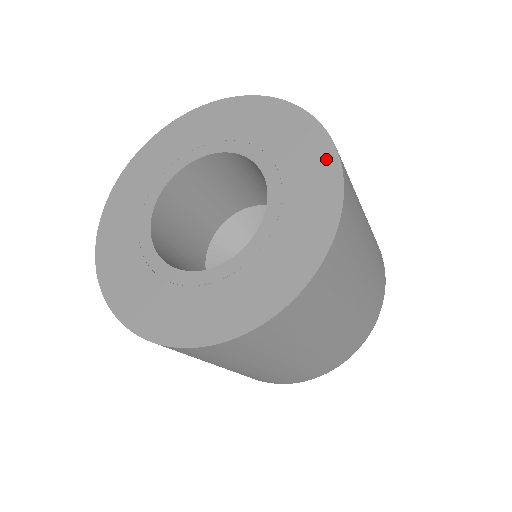
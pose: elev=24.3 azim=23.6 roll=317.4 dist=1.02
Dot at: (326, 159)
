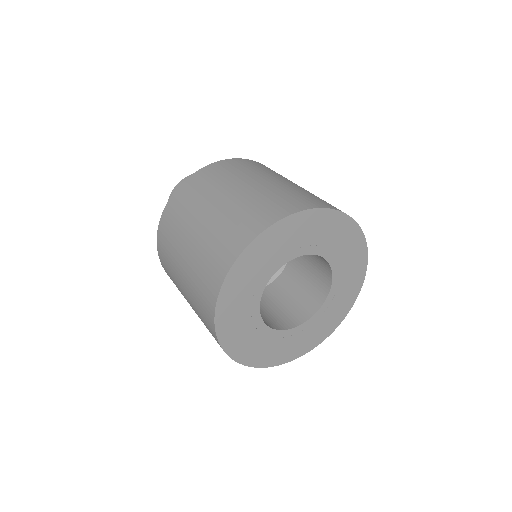
Dot at: (355, 294)
